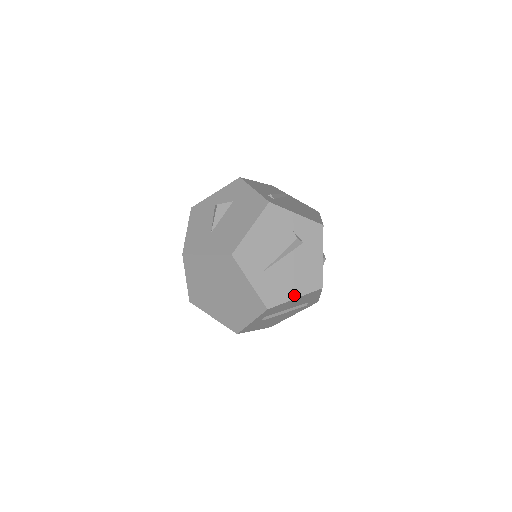
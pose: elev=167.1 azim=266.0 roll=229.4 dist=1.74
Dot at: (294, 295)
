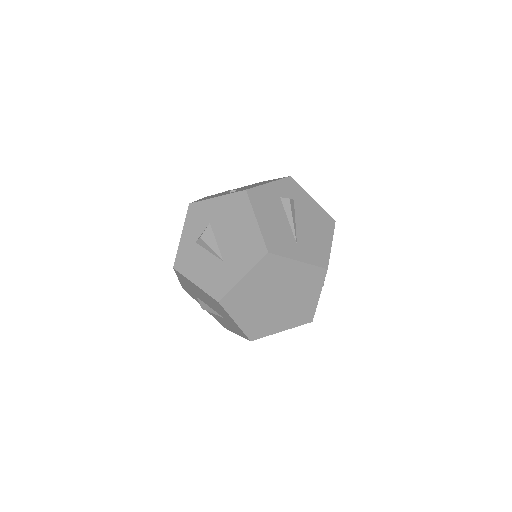
Dot at: (328, 243)
